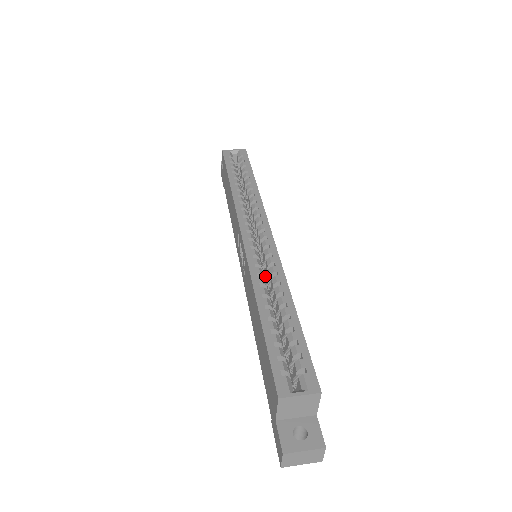
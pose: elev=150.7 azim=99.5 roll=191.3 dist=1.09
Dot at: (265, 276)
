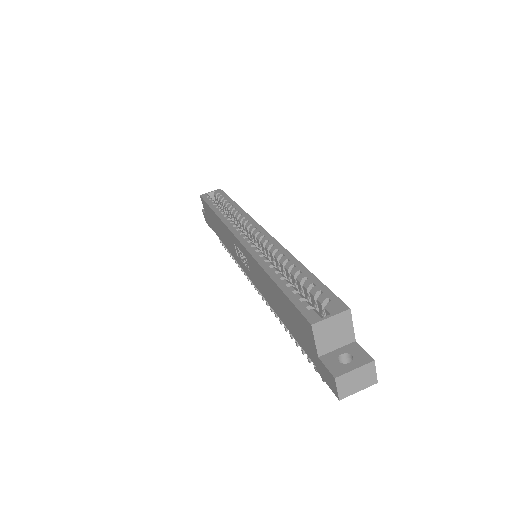
Dot at: occluded
